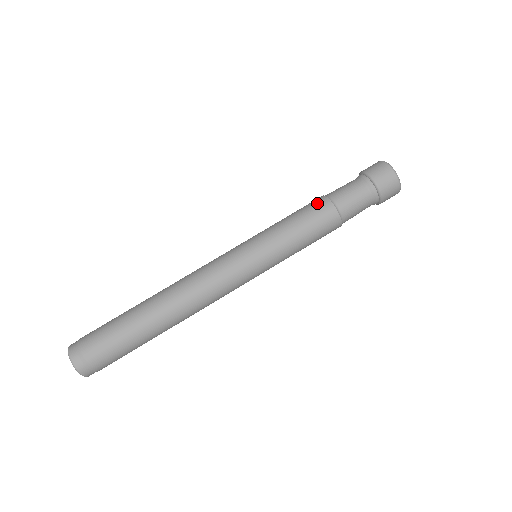
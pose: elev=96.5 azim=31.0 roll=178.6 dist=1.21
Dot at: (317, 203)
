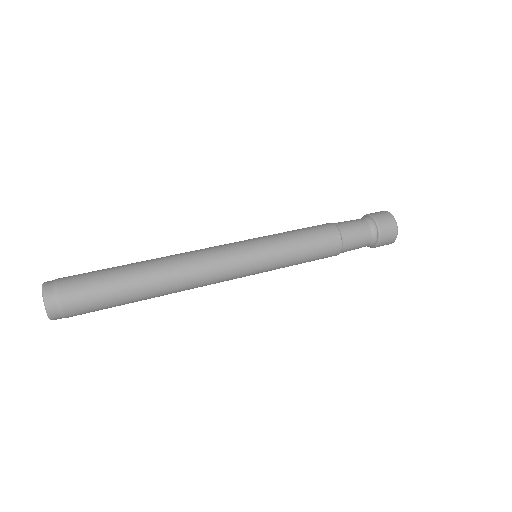
Dot at: (332, 243)
